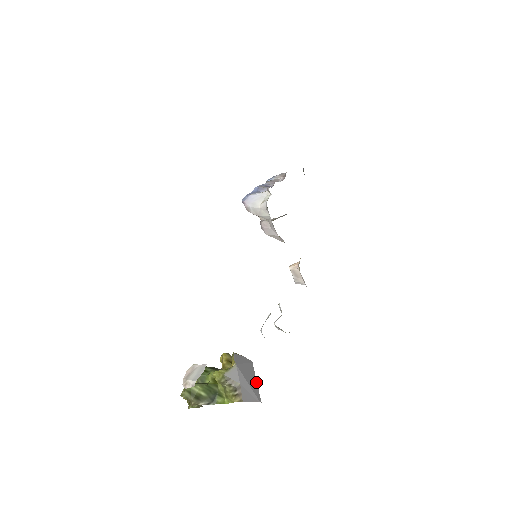
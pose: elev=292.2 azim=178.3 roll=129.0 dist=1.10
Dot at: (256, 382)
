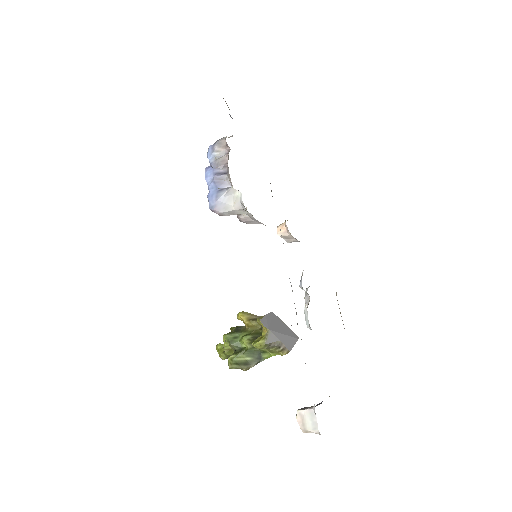
Dot at: (286, 326)
